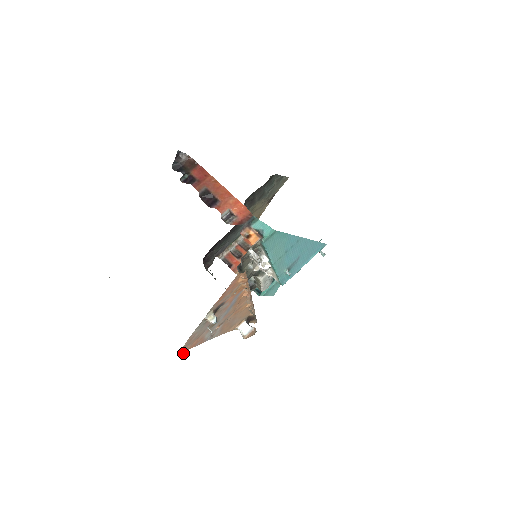
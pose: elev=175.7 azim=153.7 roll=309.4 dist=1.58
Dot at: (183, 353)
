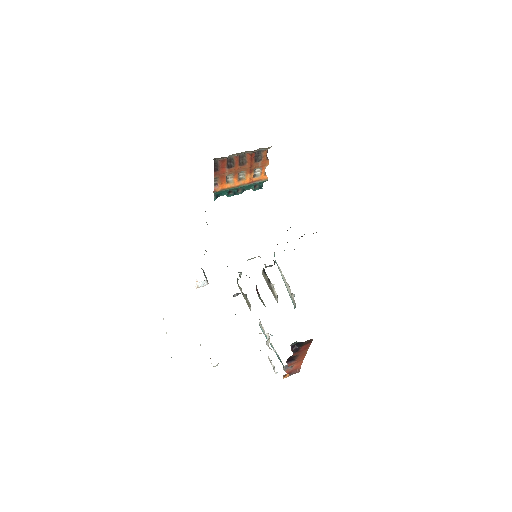
Dot at: occluded
